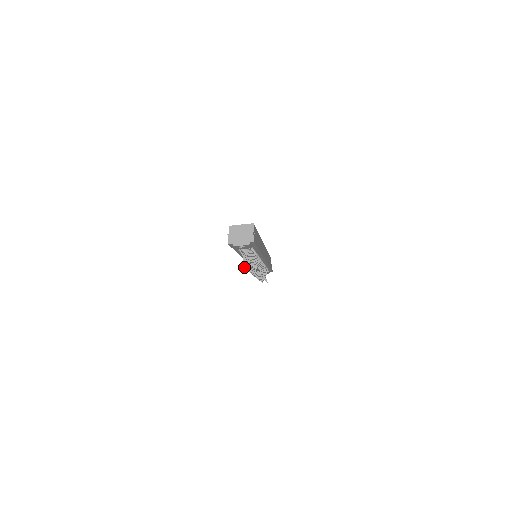
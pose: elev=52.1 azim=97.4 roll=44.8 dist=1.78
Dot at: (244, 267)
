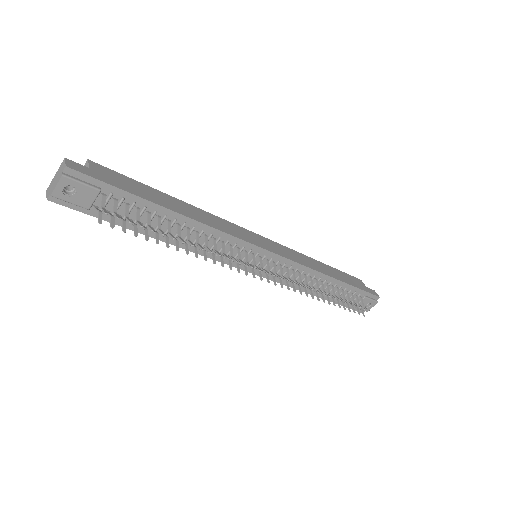
Dot at: (124, 231)
